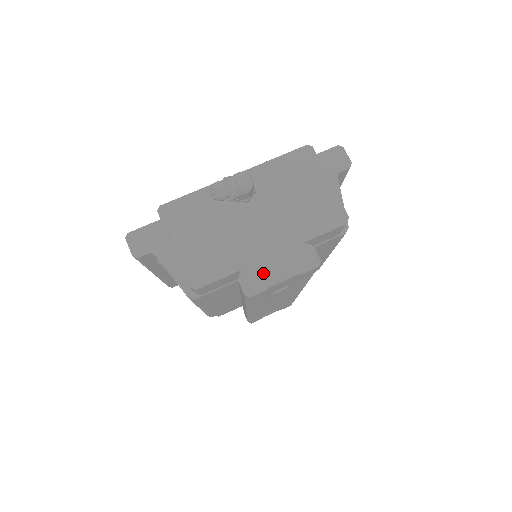
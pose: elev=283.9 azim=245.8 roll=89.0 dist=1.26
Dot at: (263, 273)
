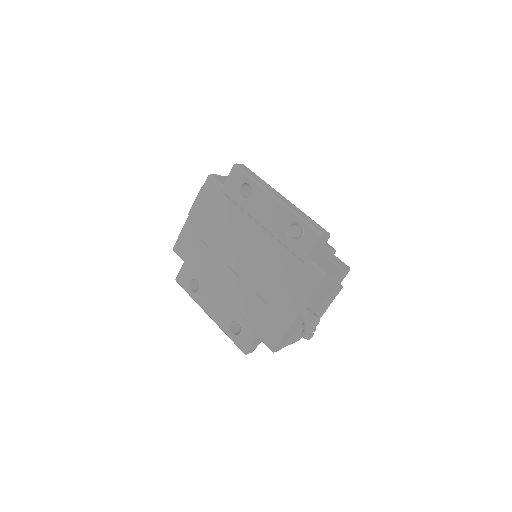
Dot at: (323, 311)
